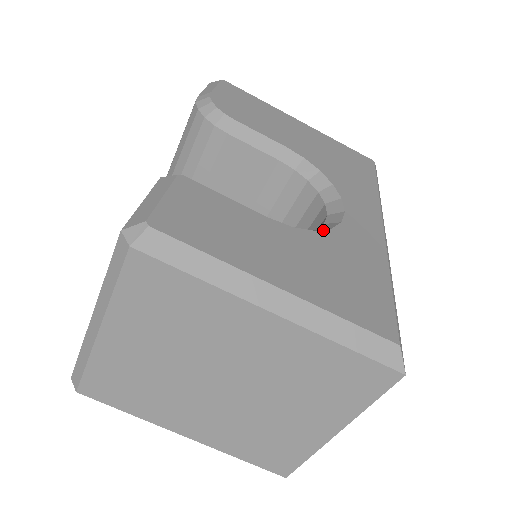
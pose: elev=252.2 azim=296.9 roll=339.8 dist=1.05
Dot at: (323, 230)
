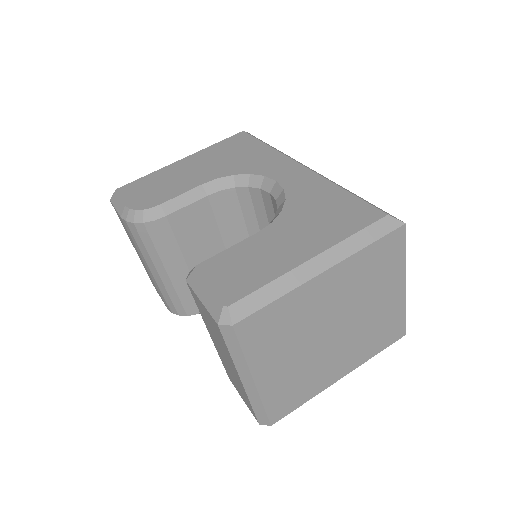
Dot at: (284, 205)
